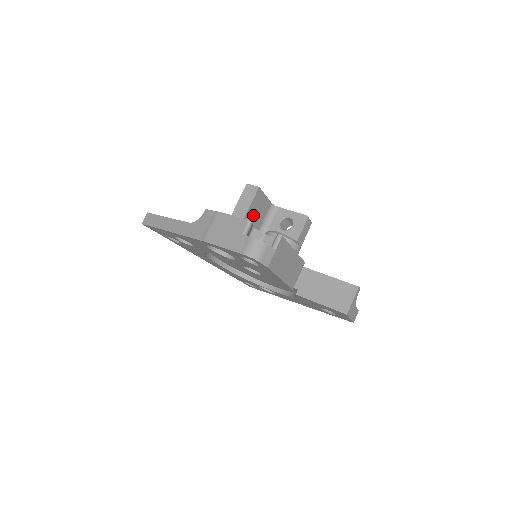
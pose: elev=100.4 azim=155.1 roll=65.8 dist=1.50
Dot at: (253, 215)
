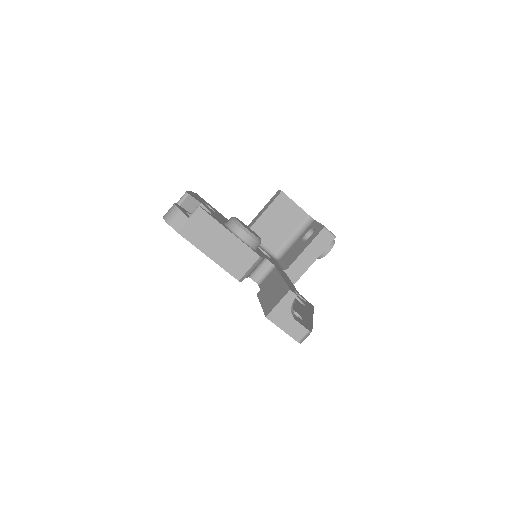
Dot at: (275, 220)
